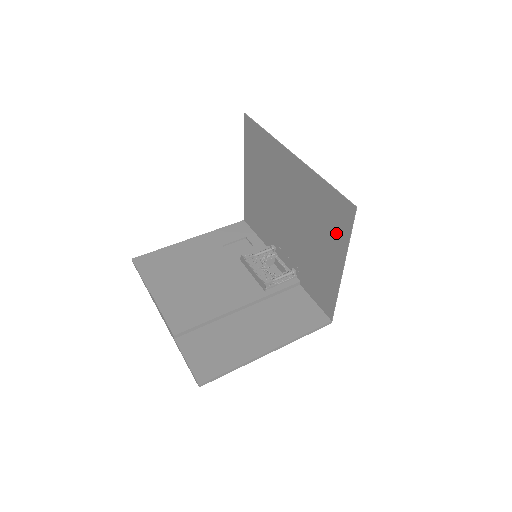
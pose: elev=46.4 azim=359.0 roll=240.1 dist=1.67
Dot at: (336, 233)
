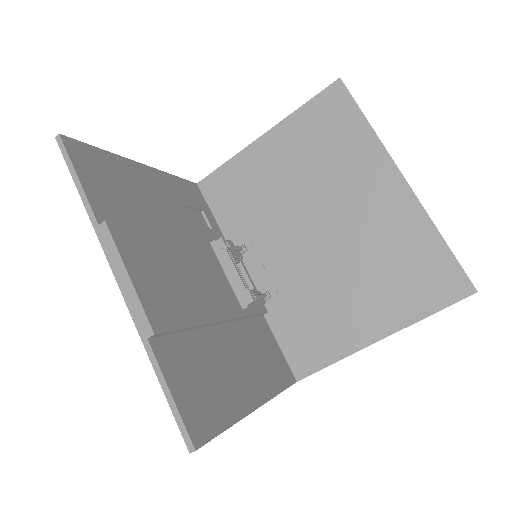
Dot at: (409, 297)
